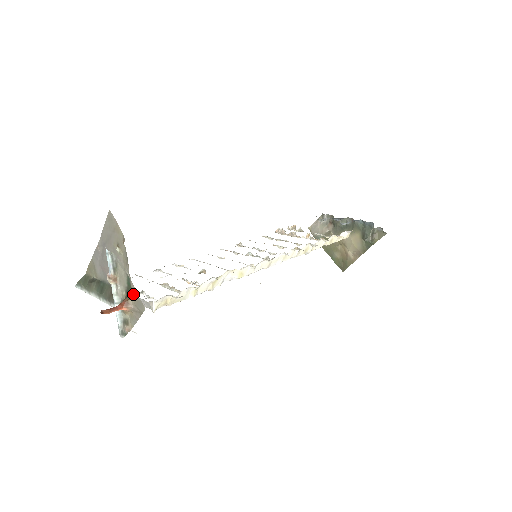
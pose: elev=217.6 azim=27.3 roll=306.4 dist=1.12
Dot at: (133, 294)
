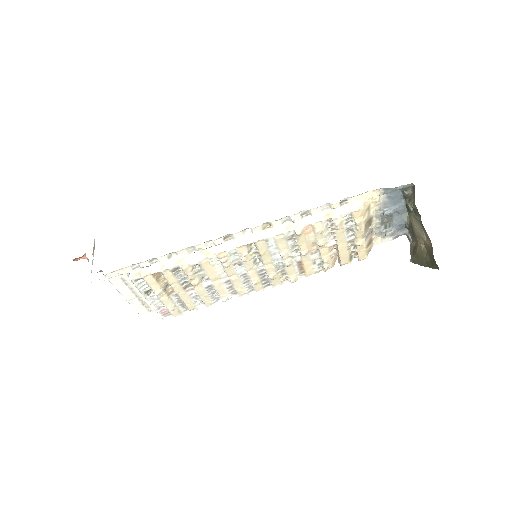
Dot at: occluded
